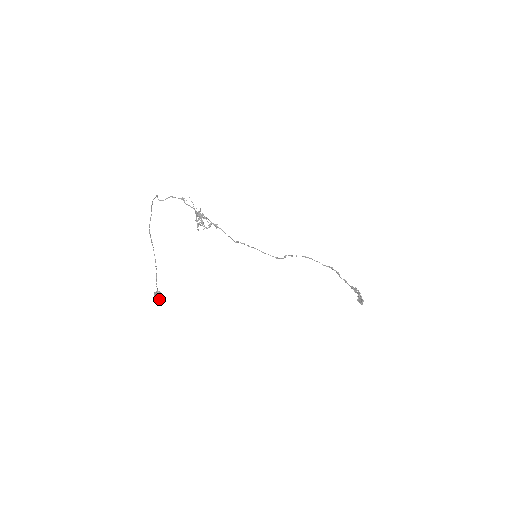
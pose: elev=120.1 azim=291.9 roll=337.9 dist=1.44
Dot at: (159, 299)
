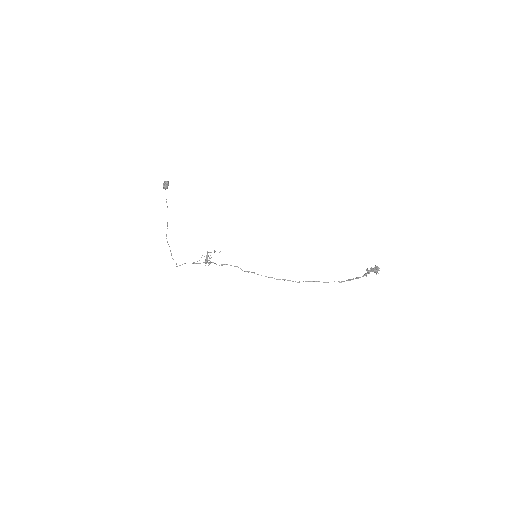
Dot at: (166, 181)
